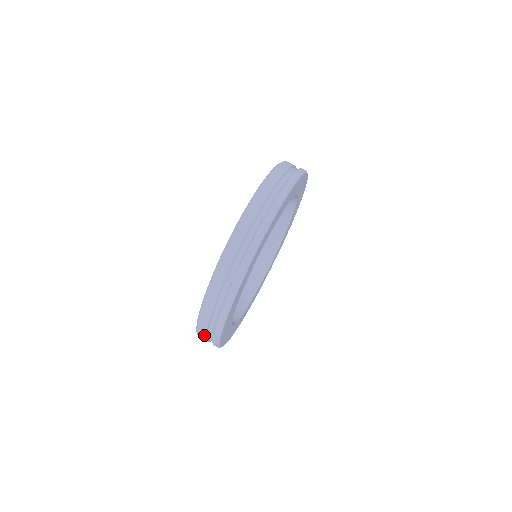
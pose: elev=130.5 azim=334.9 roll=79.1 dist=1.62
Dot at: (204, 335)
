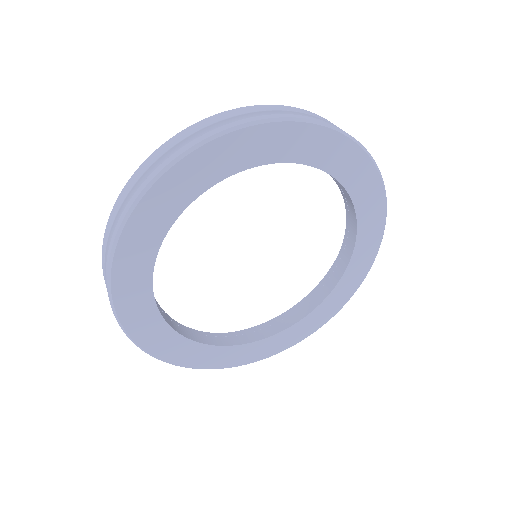
Dot at: occluded
